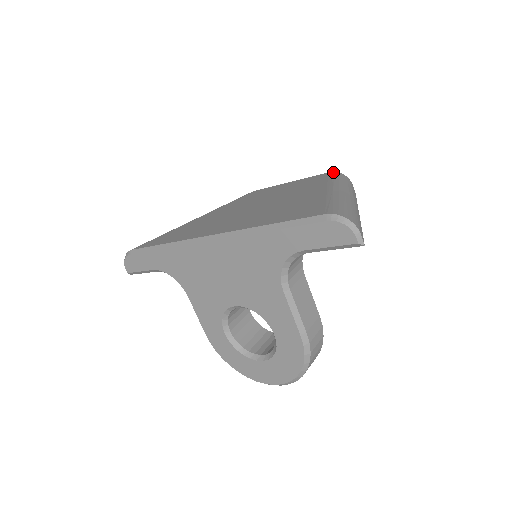
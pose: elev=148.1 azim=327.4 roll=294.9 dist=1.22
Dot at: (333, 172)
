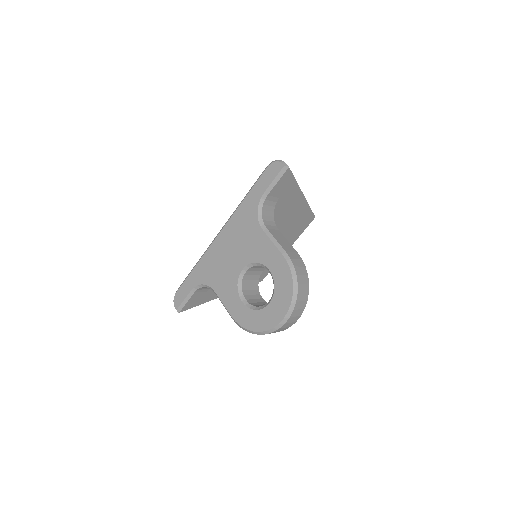
Dot at: occluded
